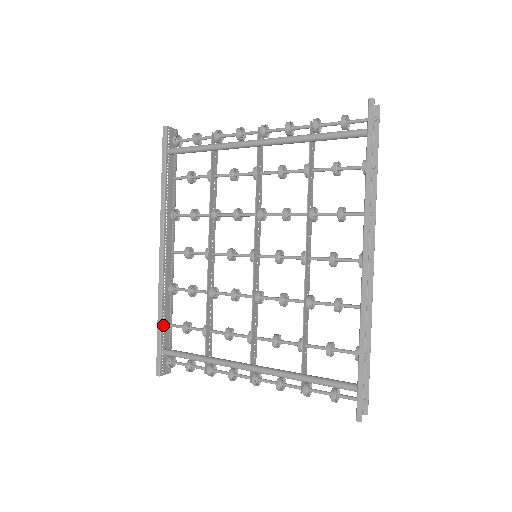
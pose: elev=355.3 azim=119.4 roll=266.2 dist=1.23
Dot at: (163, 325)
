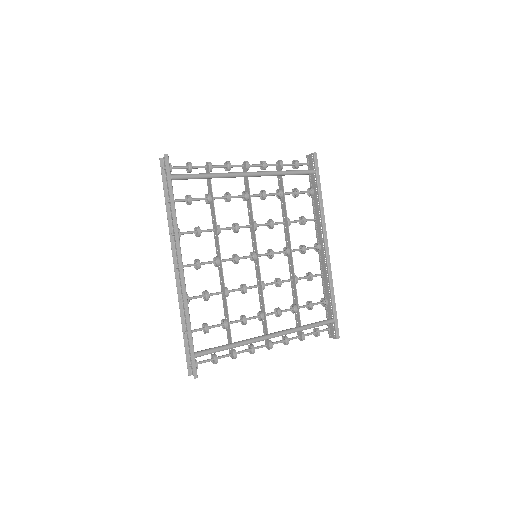
Dot at: (191, 332)
